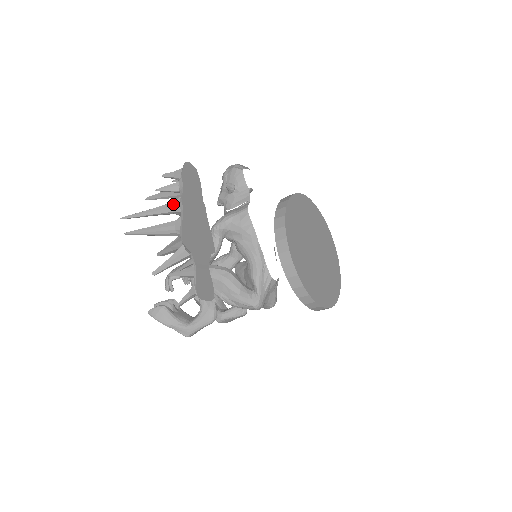
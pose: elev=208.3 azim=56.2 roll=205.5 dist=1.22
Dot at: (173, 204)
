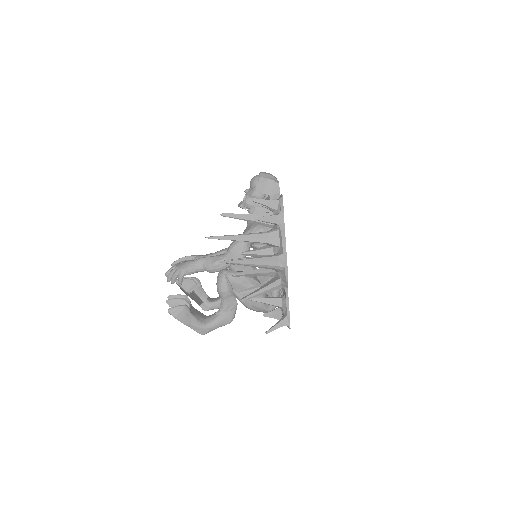
Dot at: (269, 235)
